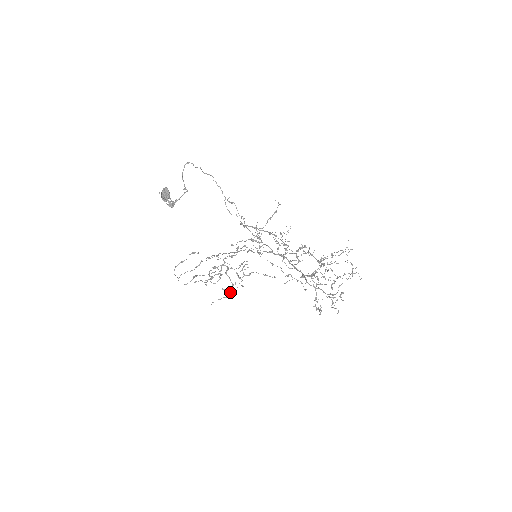
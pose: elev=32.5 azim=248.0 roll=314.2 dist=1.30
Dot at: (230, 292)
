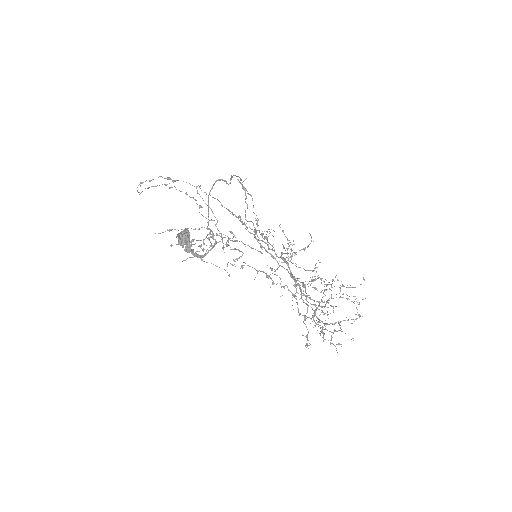
Dot at: occluded
